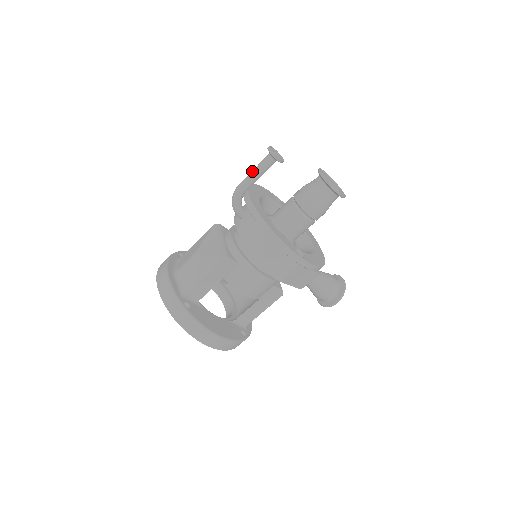
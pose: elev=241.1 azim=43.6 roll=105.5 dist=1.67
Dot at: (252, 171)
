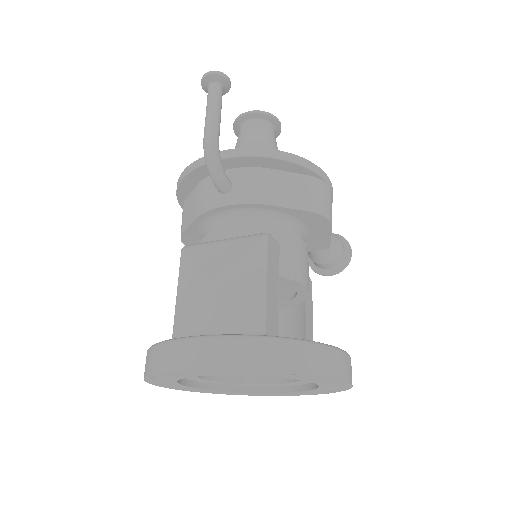
Dot at: (209, 110)
